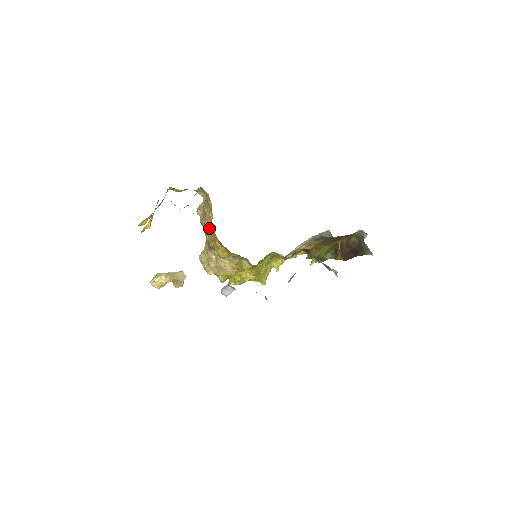
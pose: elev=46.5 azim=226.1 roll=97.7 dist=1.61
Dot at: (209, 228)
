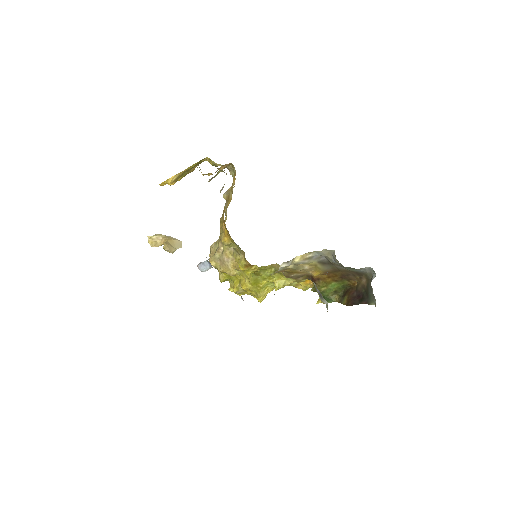
Dot at: (225, 210)
